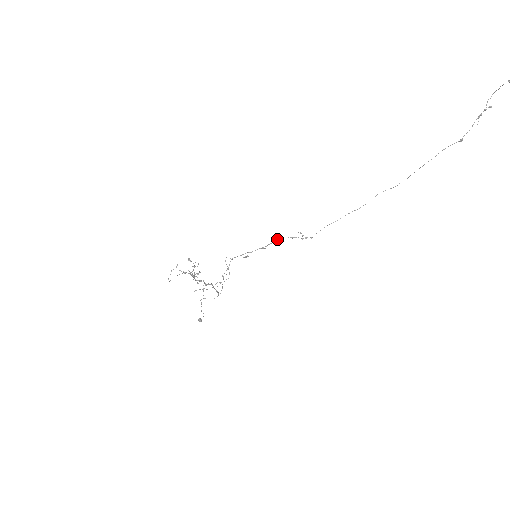
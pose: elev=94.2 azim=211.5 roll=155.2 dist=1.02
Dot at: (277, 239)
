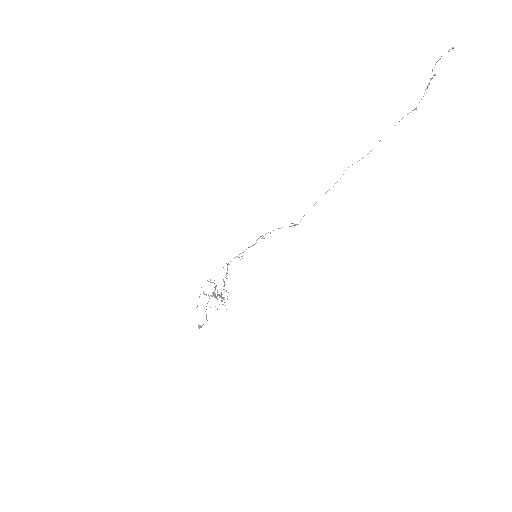
Dot at: (266, 233)
